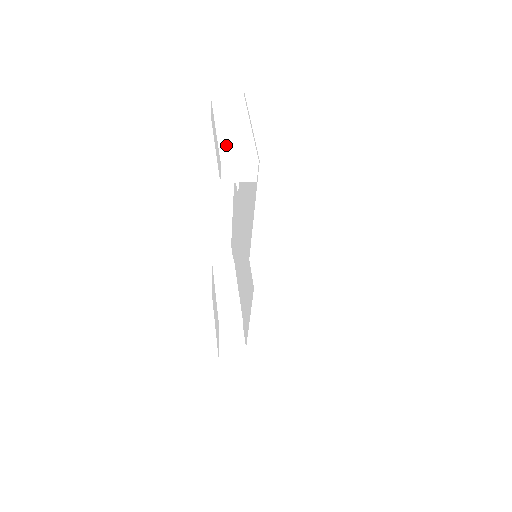
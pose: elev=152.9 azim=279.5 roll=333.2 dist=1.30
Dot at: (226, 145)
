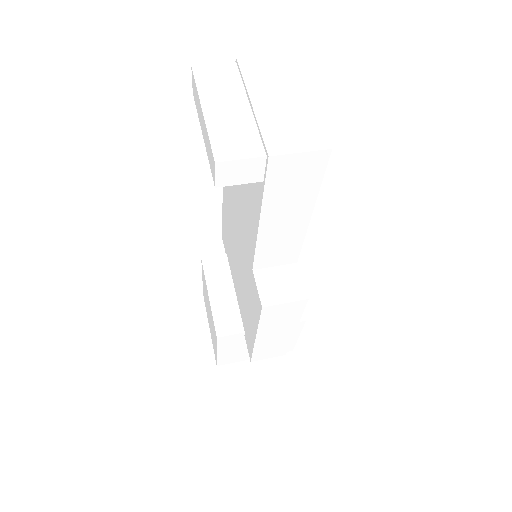
Dot at: (219, 135)
